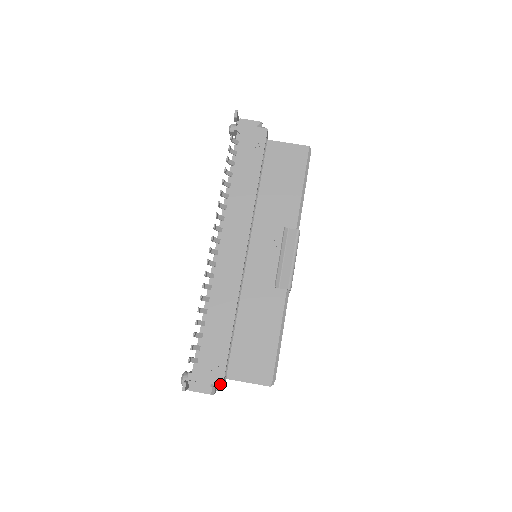
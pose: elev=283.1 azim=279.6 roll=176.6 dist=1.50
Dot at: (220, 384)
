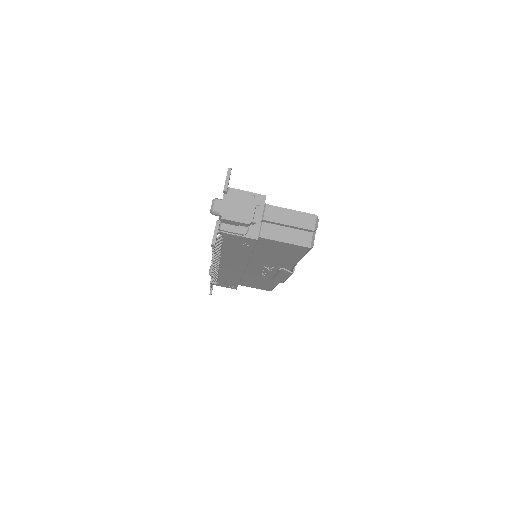
Dot at: occluded
